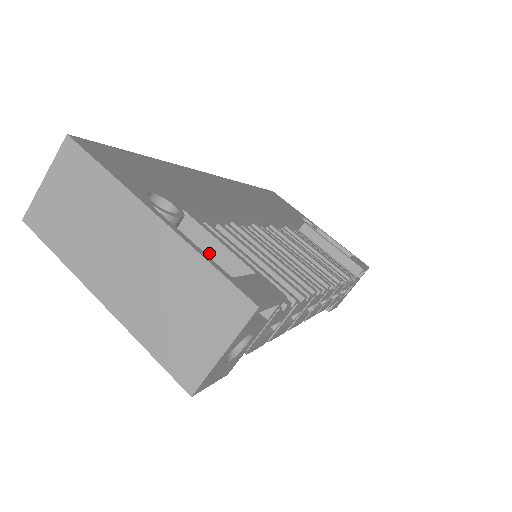
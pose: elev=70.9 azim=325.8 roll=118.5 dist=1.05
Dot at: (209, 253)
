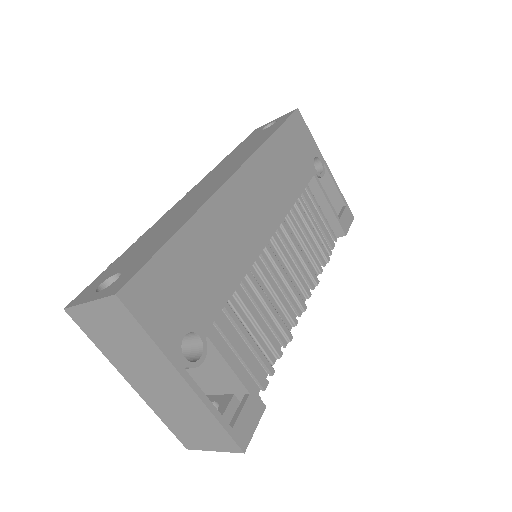
Dot at: (219, 366)
